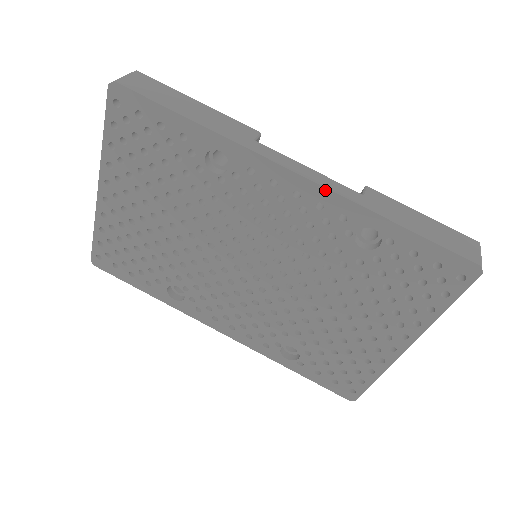
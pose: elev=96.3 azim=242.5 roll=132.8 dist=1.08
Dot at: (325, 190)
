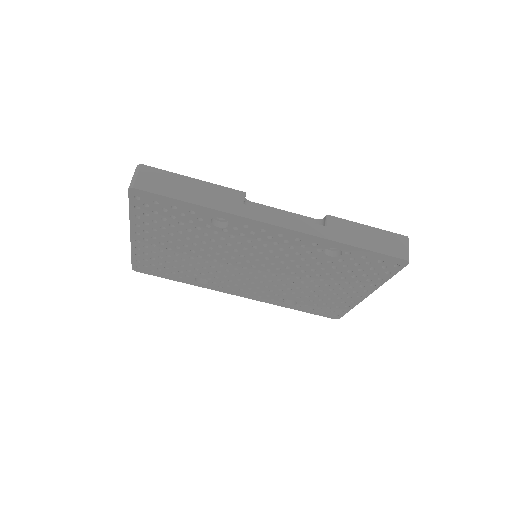
Dot at: (300, 233)
